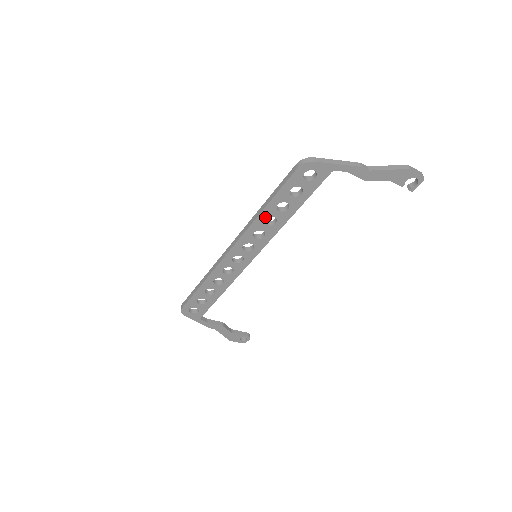
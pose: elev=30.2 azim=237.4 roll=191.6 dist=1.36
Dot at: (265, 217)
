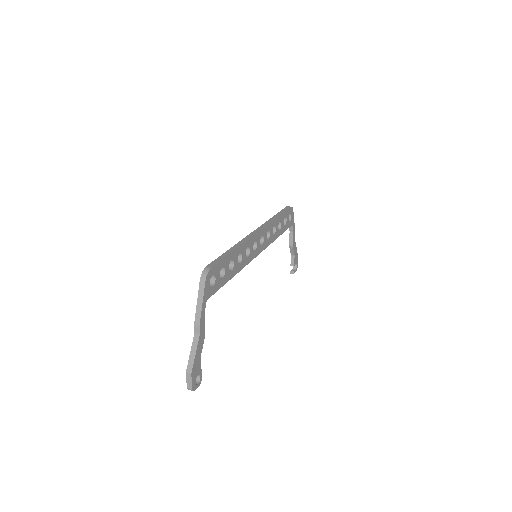
Dot at: (275, 224)
